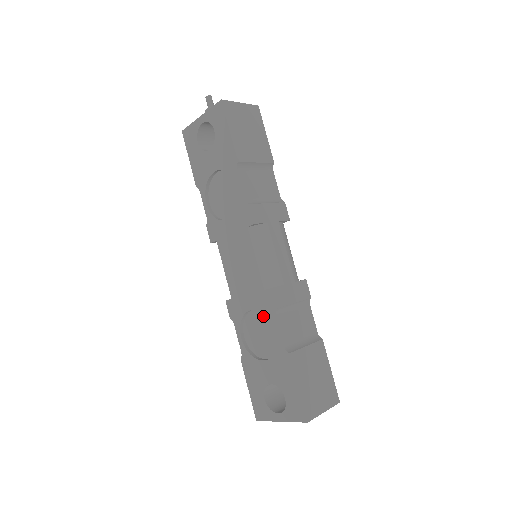
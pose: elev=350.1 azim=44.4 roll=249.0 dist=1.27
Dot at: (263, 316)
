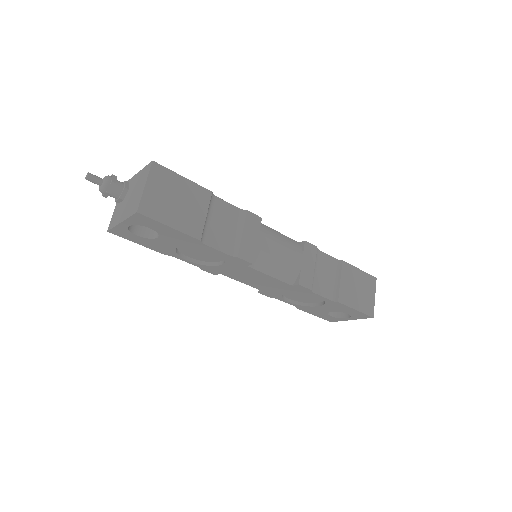
Dot at: occluded
